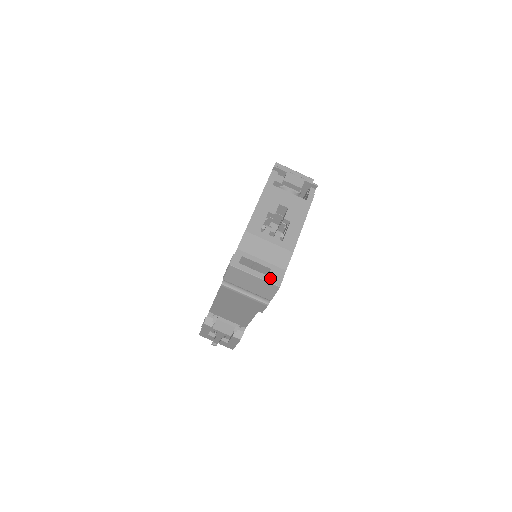
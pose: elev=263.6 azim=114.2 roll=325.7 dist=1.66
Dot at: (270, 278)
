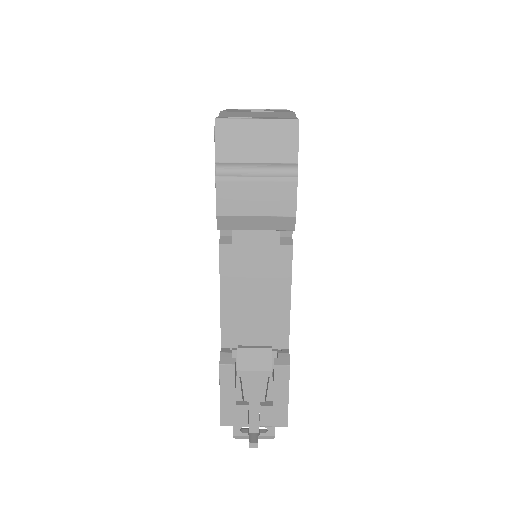
Dot at: (279, 118)
